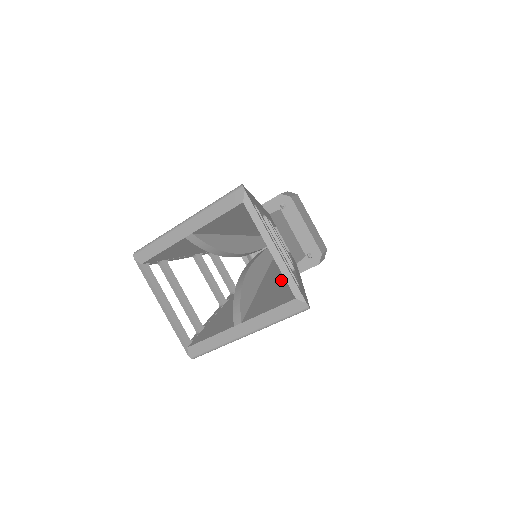
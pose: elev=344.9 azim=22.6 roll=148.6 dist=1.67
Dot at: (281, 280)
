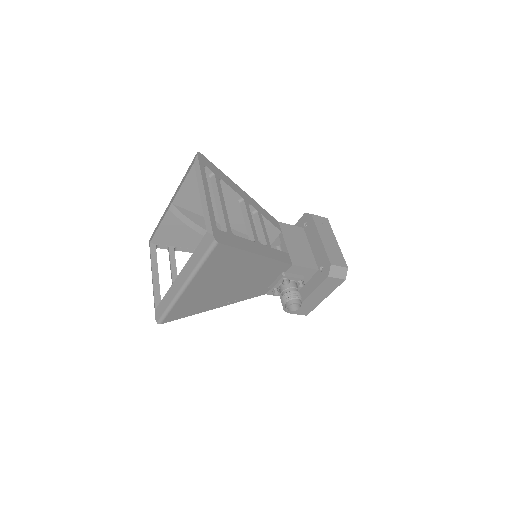
Dot at: occluded
